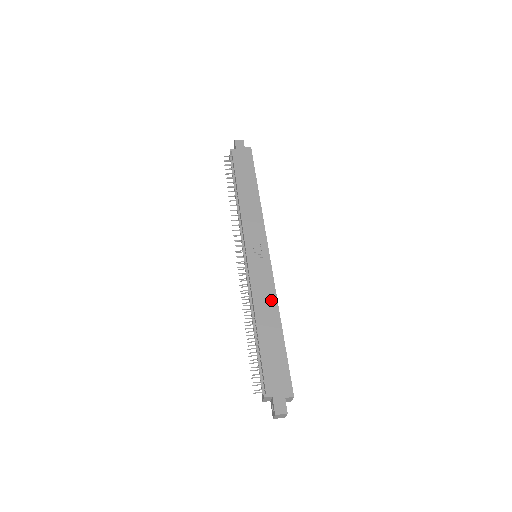
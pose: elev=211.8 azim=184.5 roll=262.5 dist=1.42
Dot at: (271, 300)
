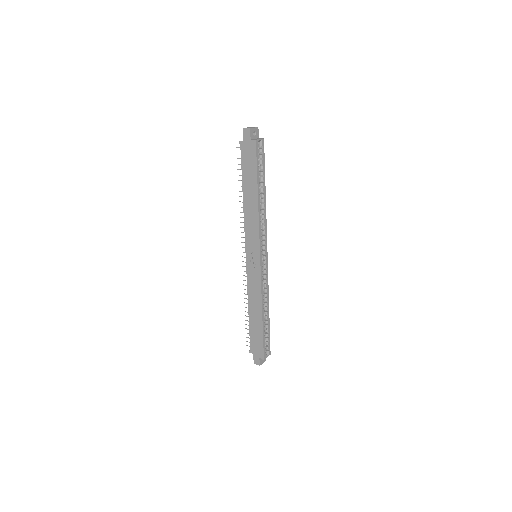
Dot at: (258, 298)
